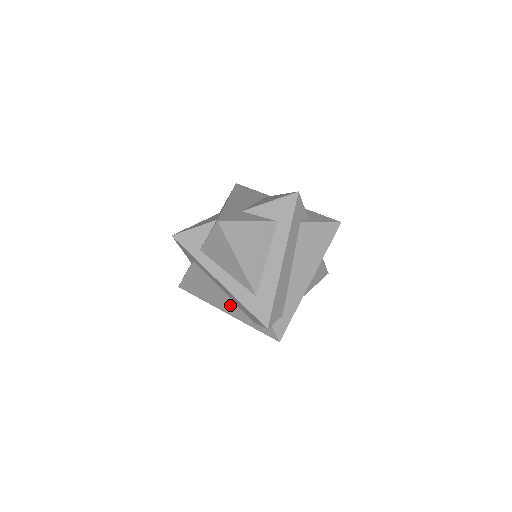
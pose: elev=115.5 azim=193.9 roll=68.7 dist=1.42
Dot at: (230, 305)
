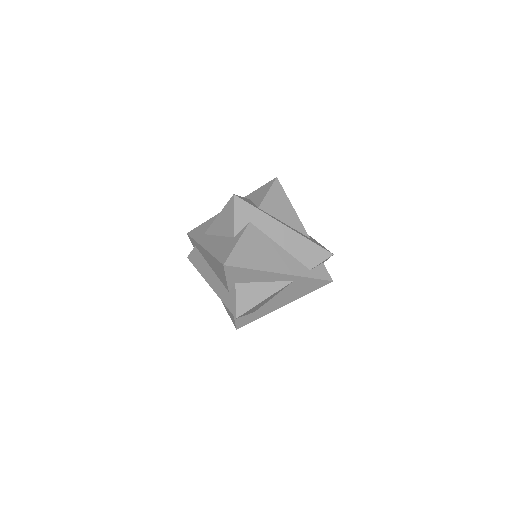
Dot at: (287, 261)
